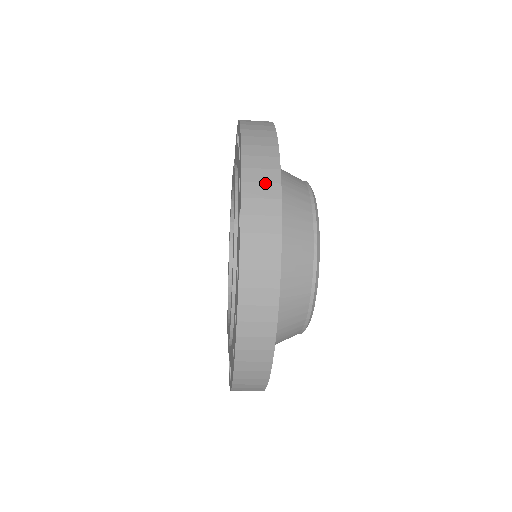
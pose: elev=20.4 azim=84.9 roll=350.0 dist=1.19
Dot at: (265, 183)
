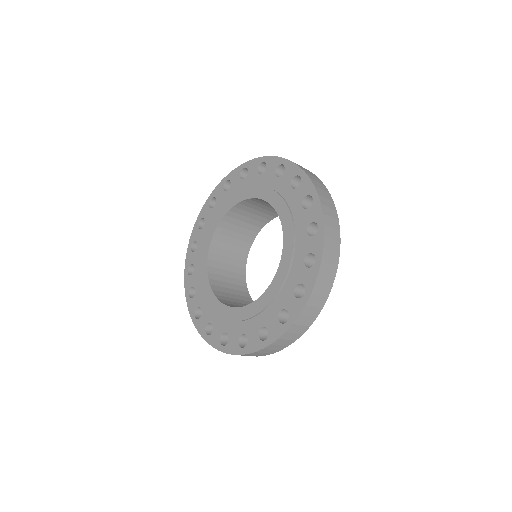
Dot at: (331, 208)
